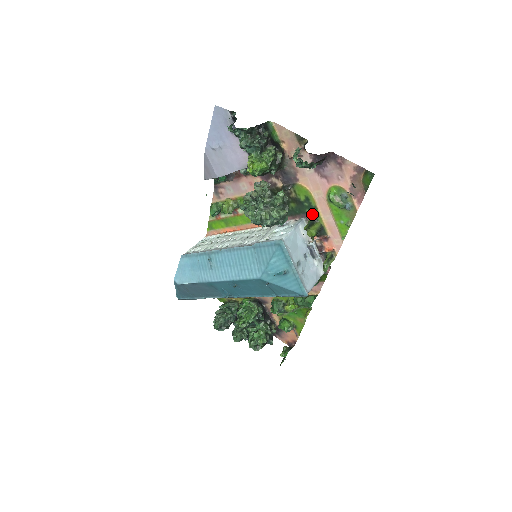
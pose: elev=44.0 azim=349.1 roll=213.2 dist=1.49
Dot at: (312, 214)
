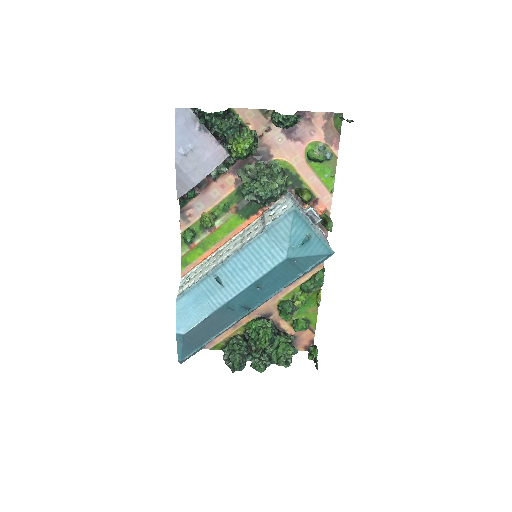
Dot at: (295, 184)
